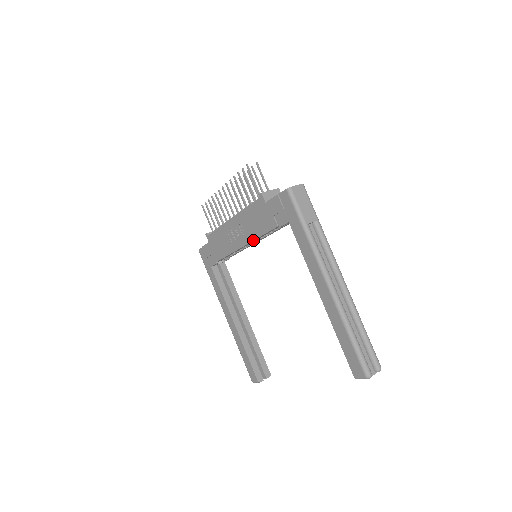
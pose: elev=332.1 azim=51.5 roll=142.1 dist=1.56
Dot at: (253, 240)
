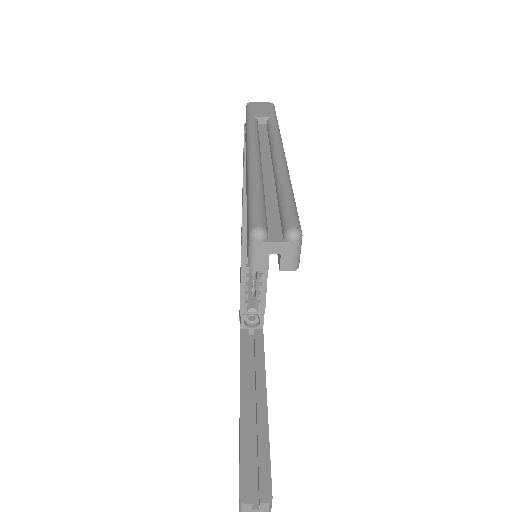
Dot at: (242, 219)
